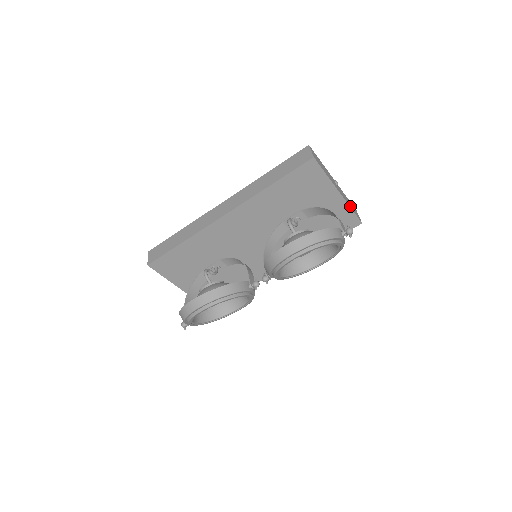
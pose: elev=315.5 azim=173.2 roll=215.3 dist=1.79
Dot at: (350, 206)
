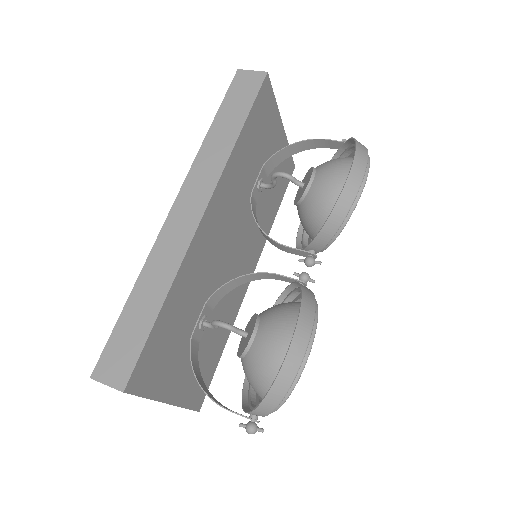
Dot at: occluded
